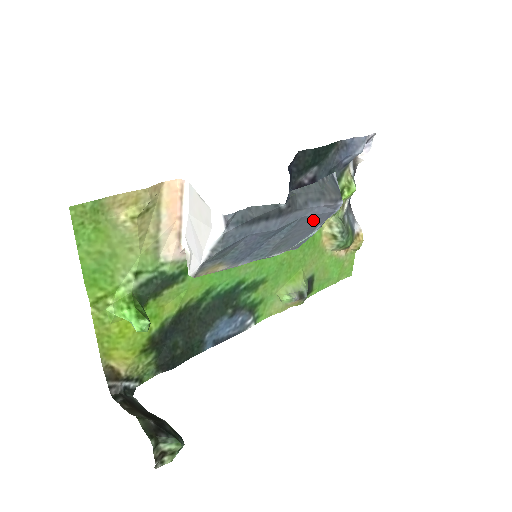
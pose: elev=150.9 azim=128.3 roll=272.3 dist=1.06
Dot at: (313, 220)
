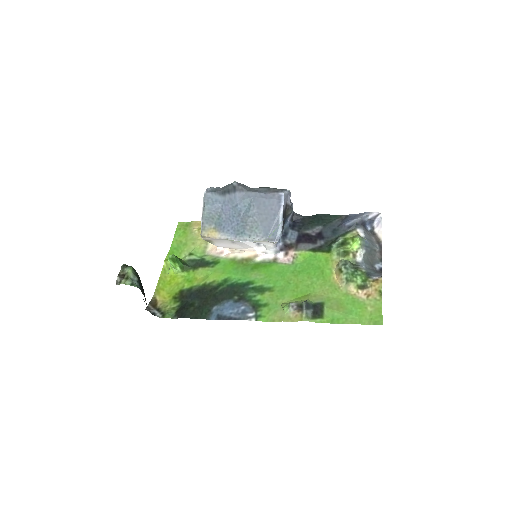
Dot at: (267, 205)
